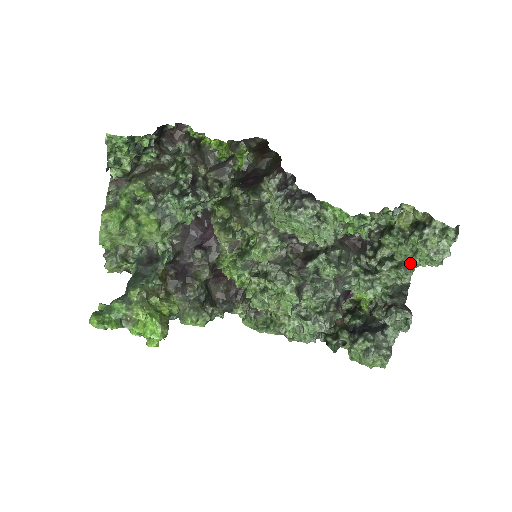
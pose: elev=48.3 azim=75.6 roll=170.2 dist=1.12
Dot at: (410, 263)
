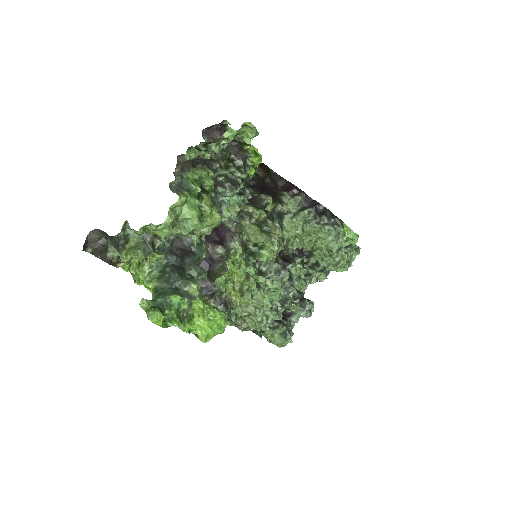
Dot at: (332, 269)
